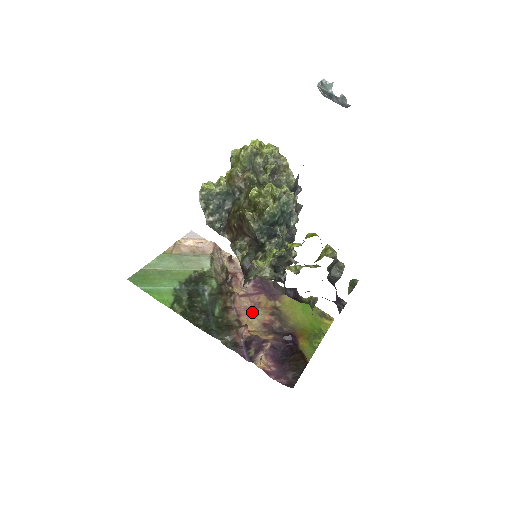
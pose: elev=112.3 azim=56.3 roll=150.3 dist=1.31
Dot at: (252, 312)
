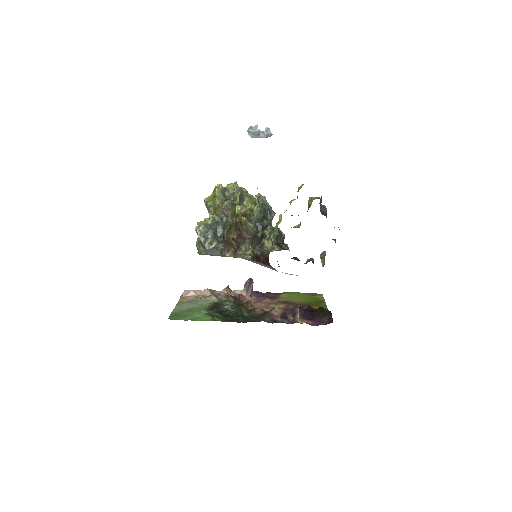
Dot at: (269, 307)
